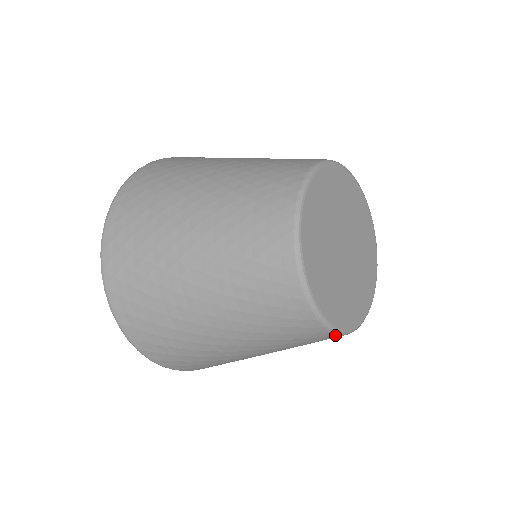
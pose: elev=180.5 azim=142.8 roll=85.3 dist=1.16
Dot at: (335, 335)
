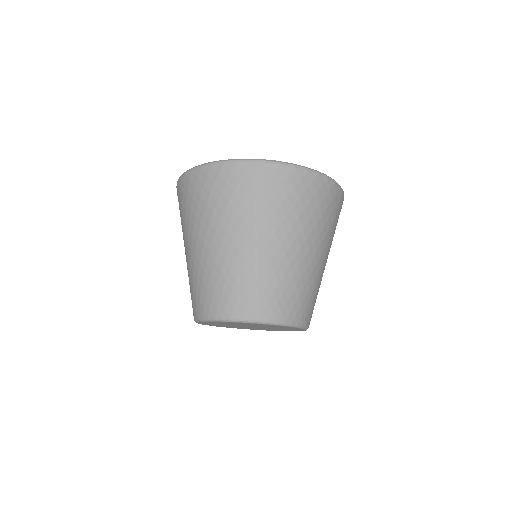
Dot at: occluded
